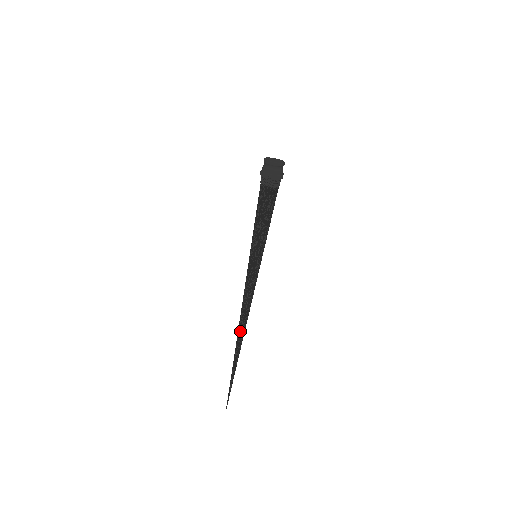
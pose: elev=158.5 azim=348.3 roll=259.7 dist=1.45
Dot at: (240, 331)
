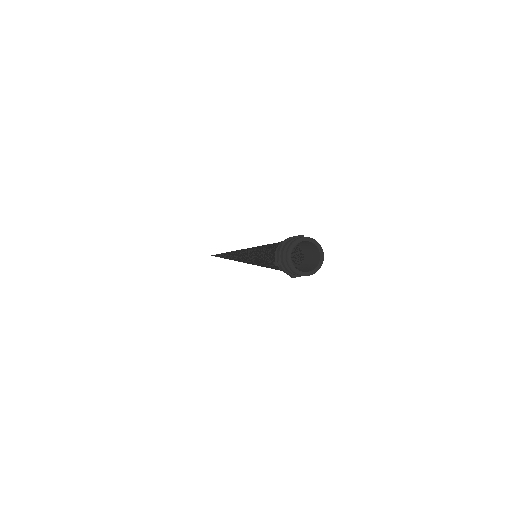
Dot at: (227, 256)
